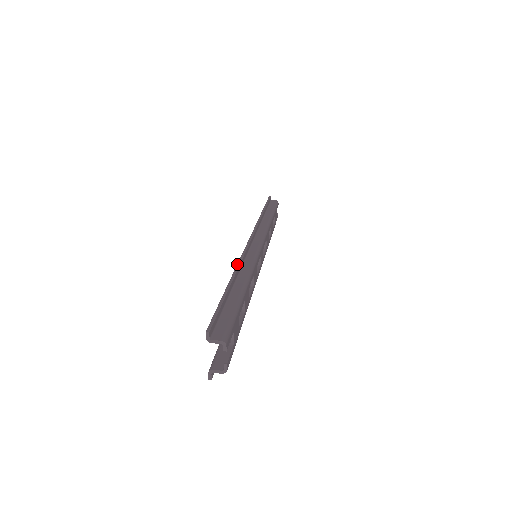
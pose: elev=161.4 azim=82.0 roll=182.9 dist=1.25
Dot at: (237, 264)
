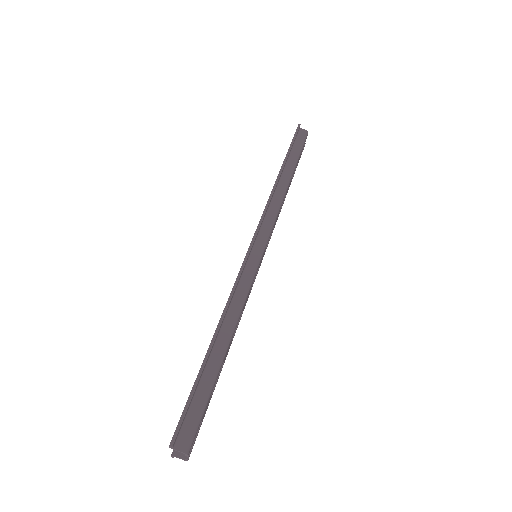
Dot at: (226, 304)
